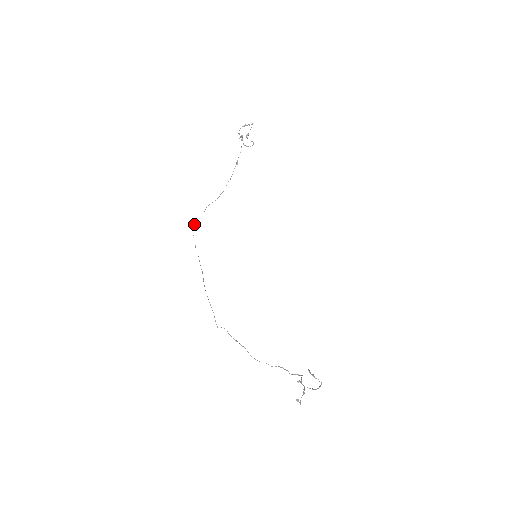
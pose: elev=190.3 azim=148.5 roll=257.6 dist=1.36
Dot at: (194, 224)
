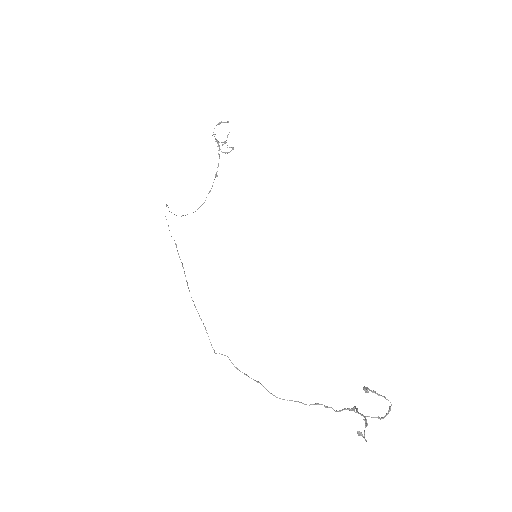
Dot at: occluded
